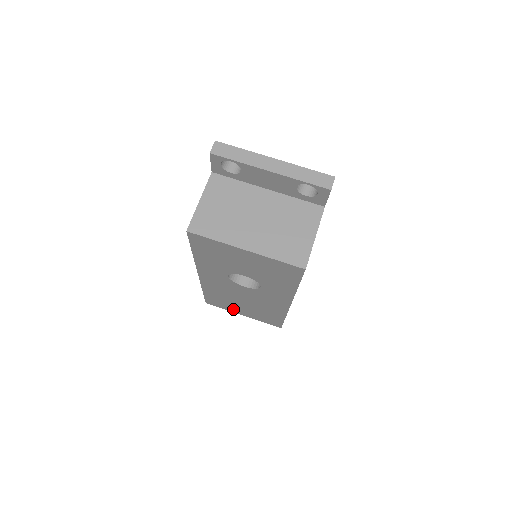
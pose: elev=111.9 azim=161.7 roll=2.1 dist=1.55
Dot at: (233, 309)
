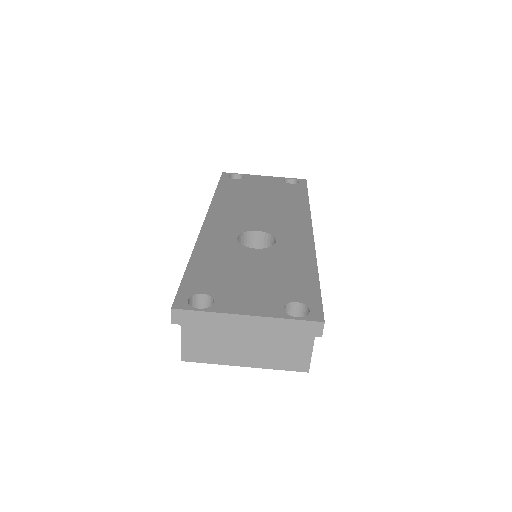
Dot at: occluded
